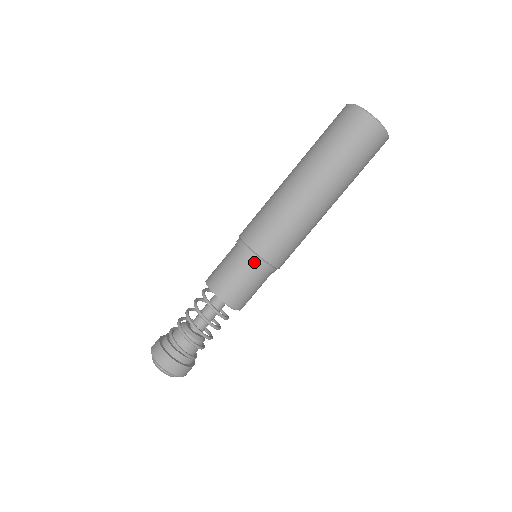
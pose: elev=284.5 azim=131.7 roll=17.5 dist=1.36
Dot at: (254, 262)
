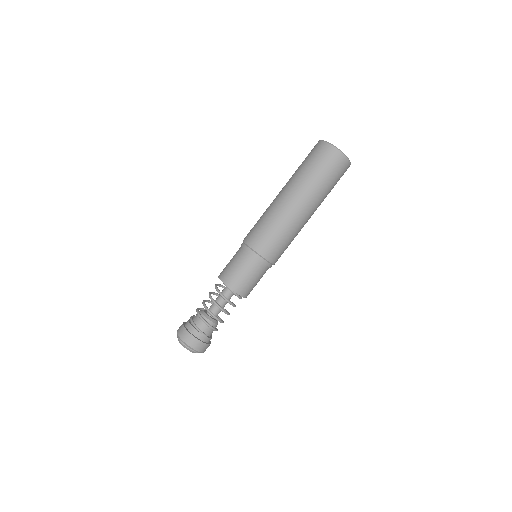
Dot at: (246, 252)
